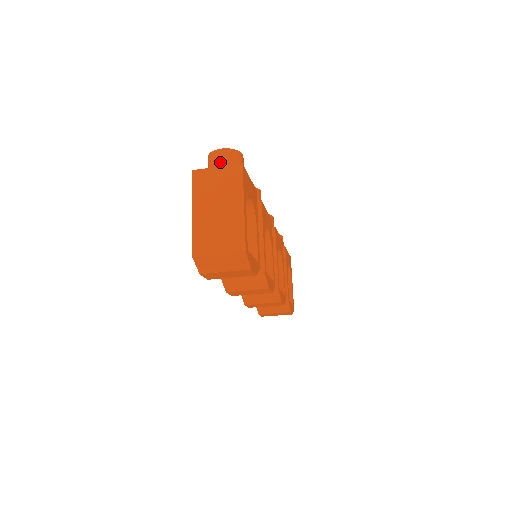
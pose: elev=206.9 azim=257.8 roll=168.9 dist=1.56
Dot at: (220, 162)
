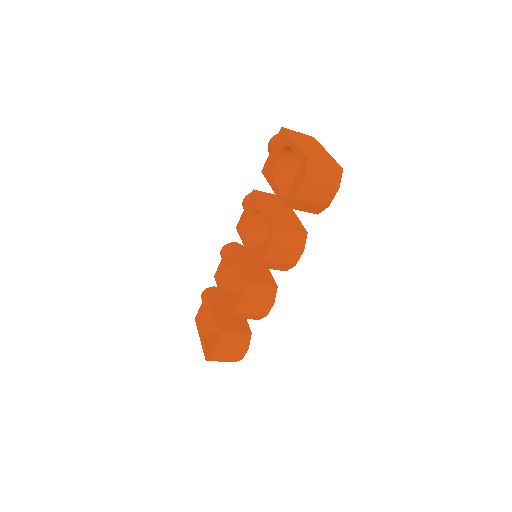
Dot at: occluded
